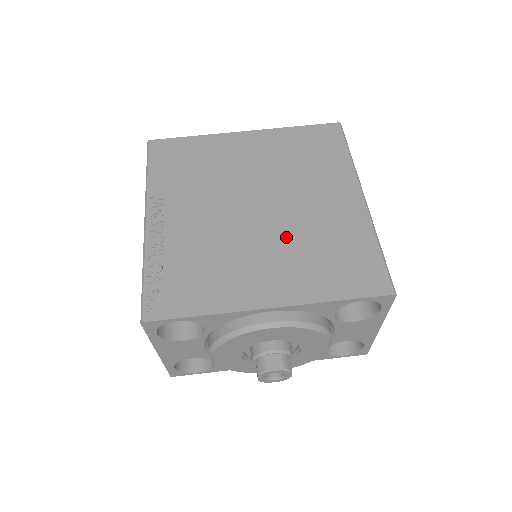
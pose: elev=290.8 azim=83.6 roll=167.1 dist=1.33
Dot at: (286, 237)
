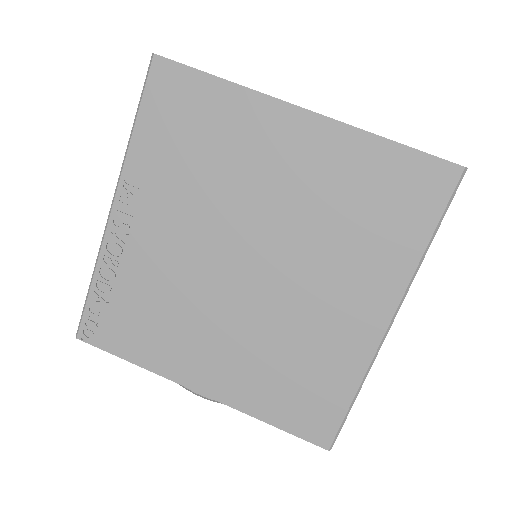
Dot at: (258, 325)
